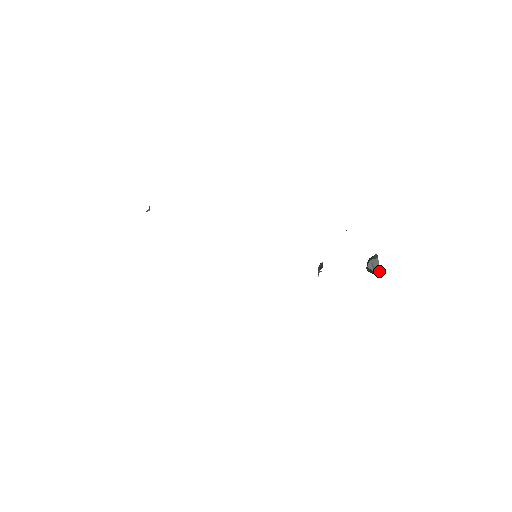
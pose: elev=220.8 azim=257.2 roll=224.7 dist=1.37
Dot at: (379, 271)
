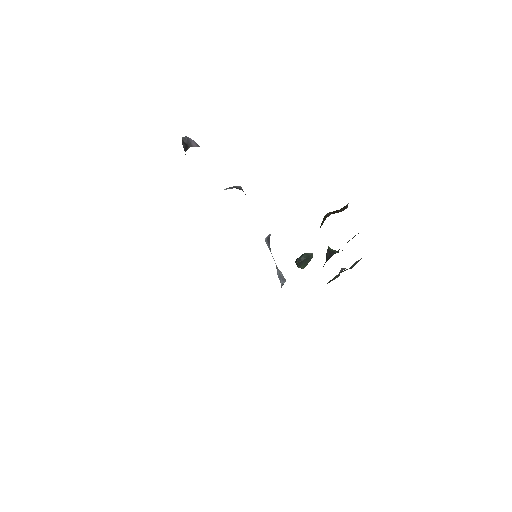
Dot at: occluded
